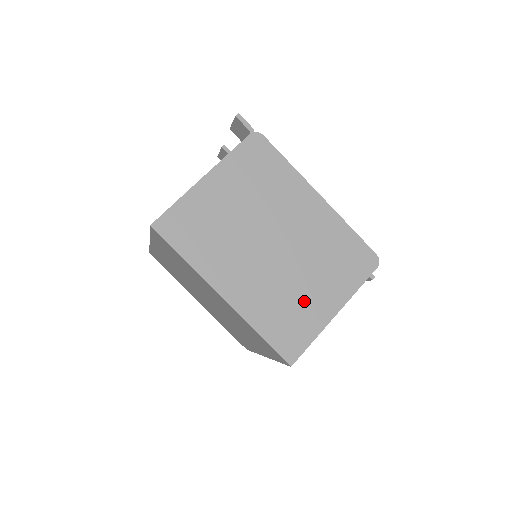
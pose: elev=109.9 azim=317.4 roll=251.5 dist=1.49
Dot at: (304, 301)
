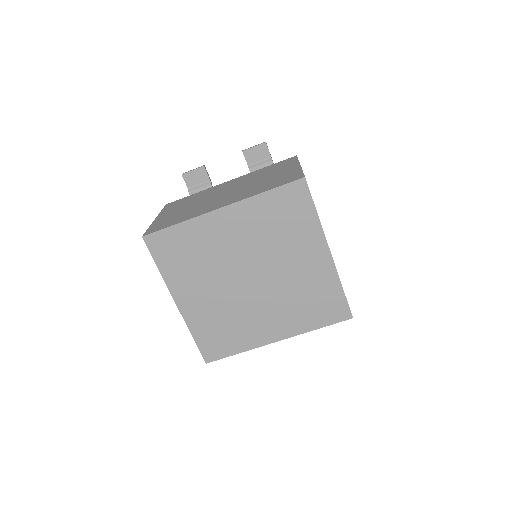
Dot at: occluded
